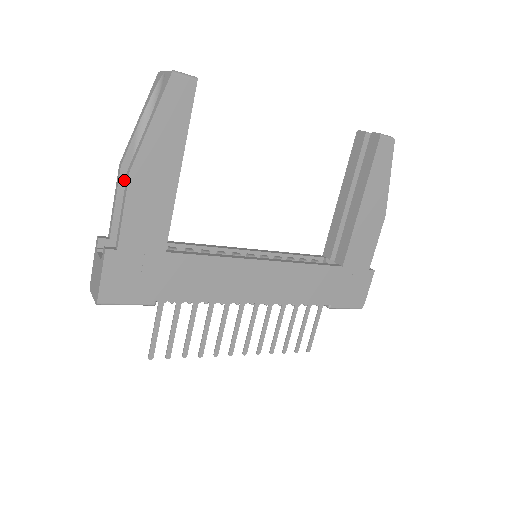
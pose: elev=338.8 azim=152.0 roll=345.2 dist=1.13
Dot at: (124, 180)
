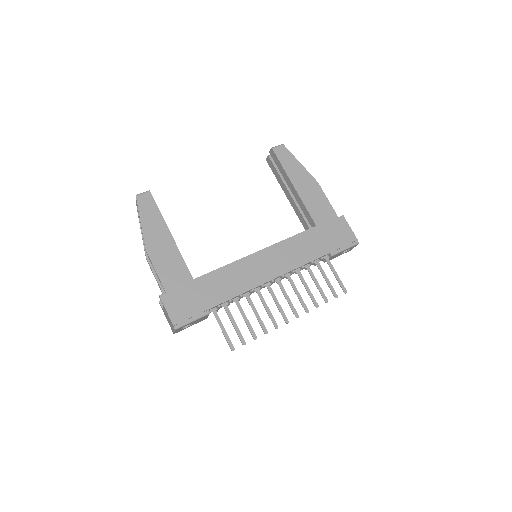
Dot at: occluded
